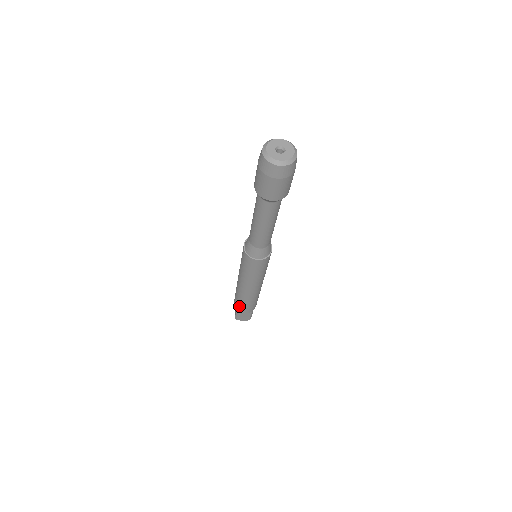
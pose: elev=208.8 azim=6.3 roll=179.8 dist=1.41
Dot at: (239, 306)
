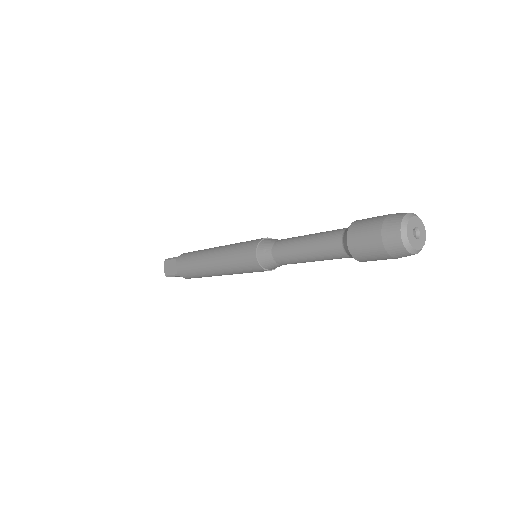
Dot at: (188, 276)
